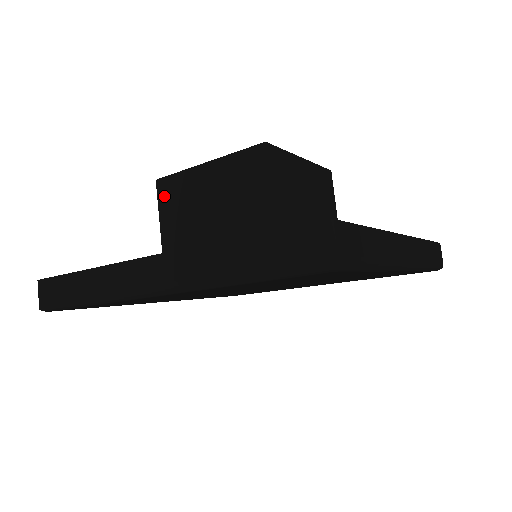
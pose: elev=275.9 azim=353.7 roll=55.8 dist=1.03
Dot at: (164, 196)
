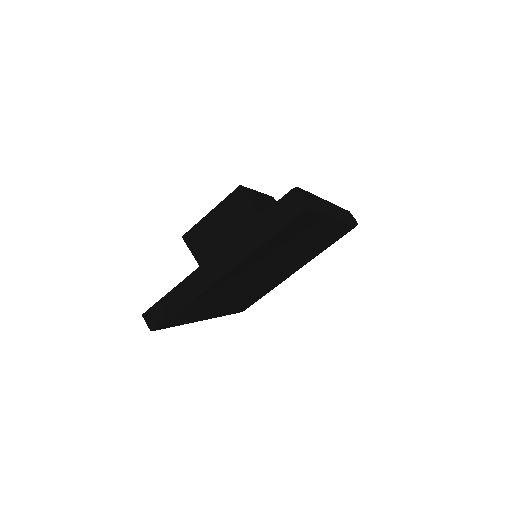
Dot at: (191, 243)
